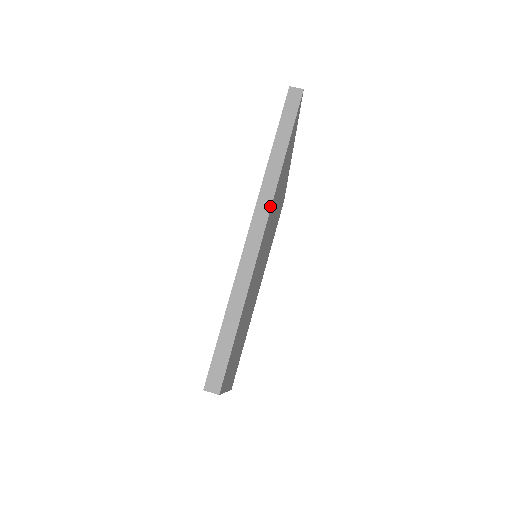
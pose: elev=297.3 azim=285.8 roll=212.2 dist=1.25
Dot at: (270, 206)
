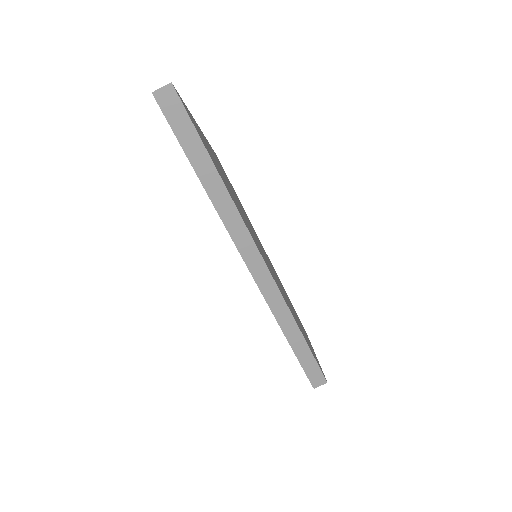
Dot at: (250, 238)
